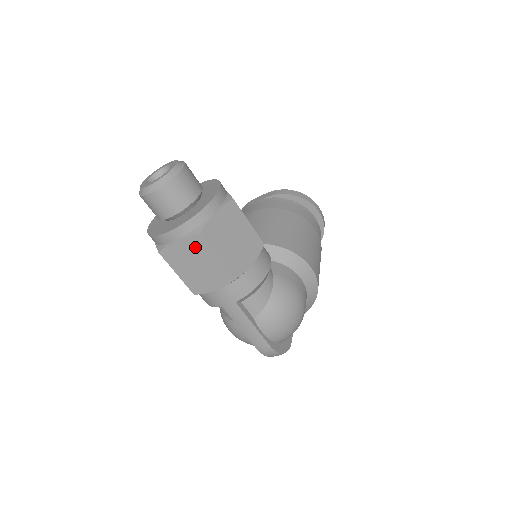
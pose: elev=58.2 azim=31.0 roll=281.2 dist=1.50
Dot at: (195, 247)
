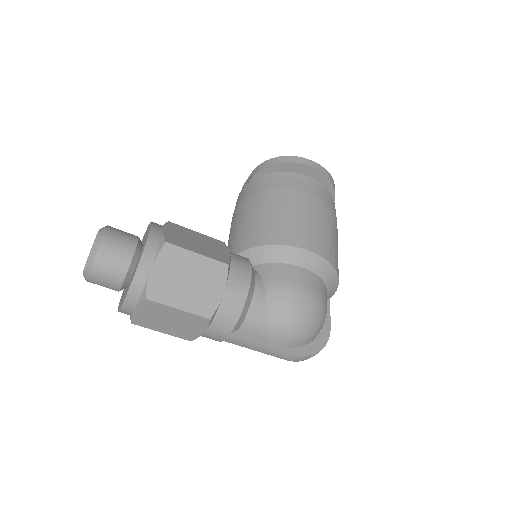
Dot at: (152, 309)
